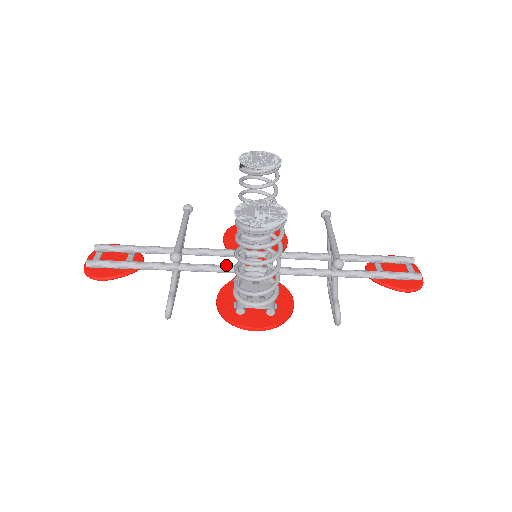
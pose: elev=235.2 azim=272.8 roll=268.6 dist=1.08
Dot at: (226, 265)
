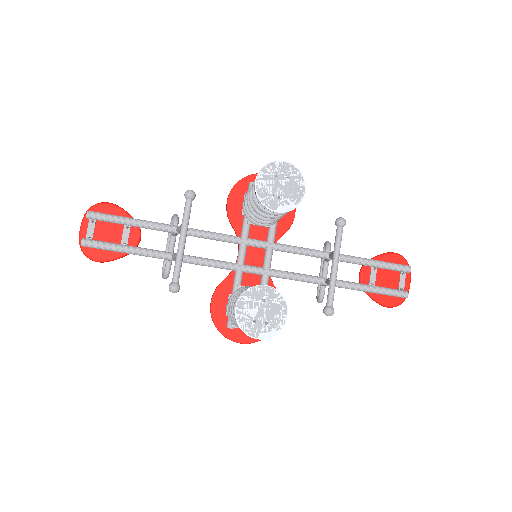
Dot at: (224, 264)
